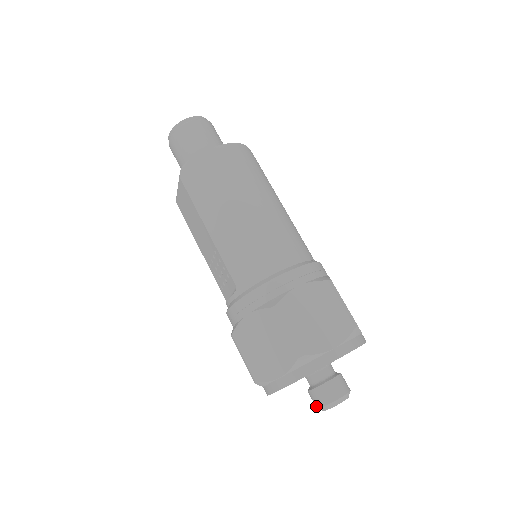
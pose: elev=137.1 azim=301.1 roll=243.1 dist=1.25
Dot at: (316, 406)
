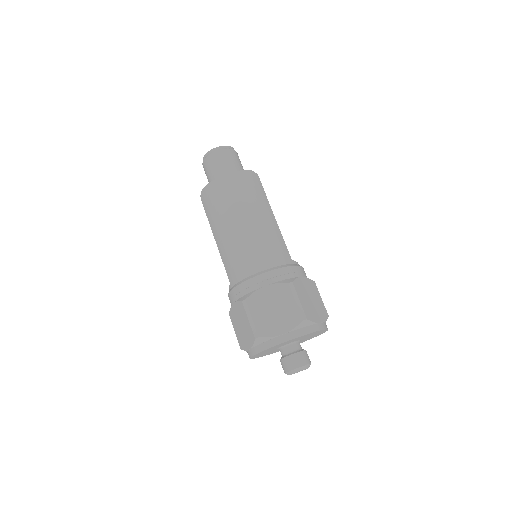
Dot at: occluded
